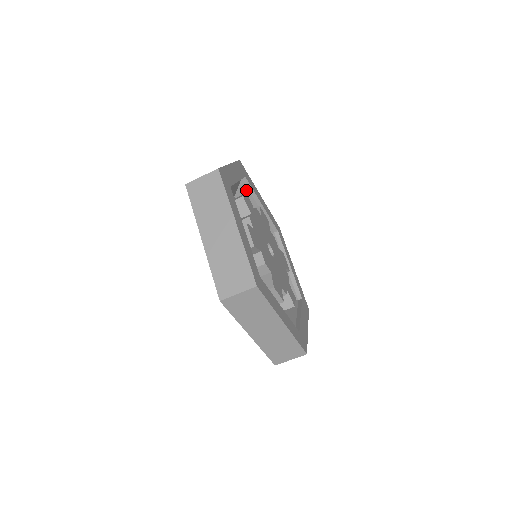
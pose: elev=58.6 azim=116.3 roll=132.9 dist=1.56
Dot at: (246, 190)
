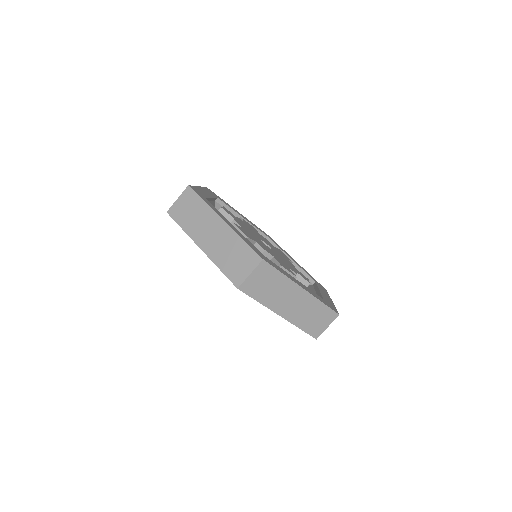
Dot at: occluded
